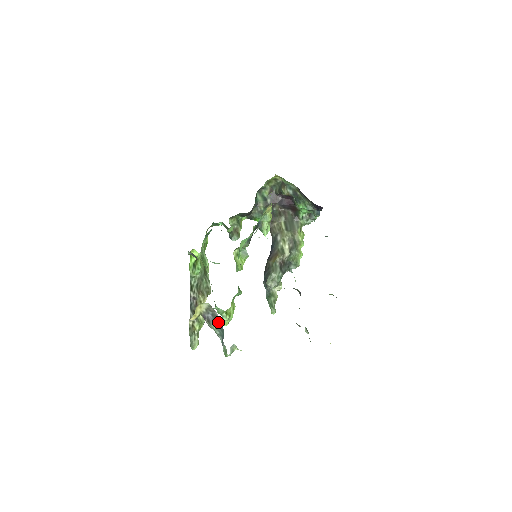
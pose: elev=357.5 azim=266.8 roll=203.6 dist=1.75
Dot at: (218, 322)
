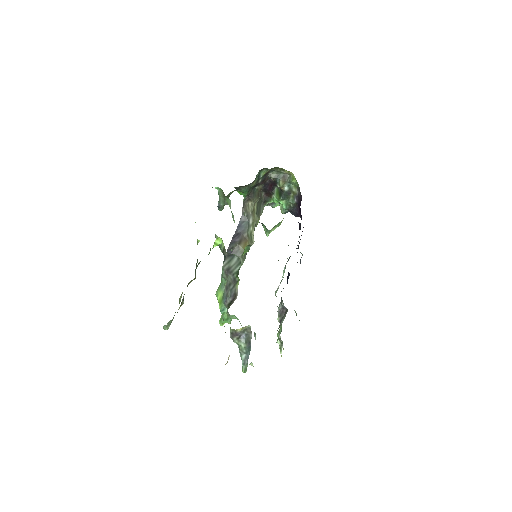
Dot at: (250, 343)
